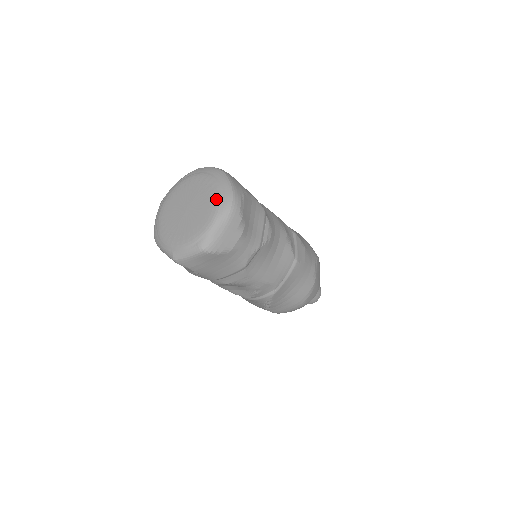
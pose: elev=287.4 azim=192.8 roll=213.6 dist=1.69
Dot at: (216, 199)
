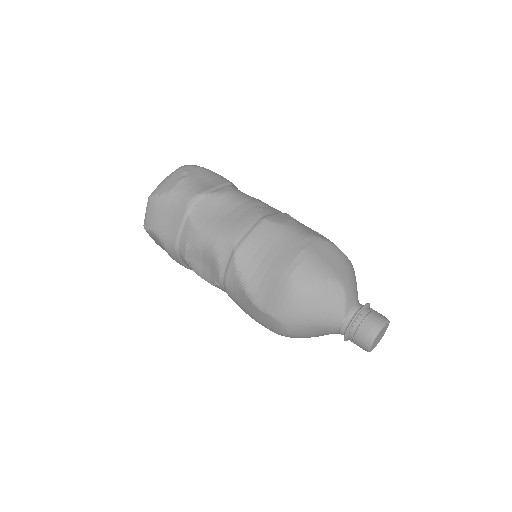
Dot at: occluded
